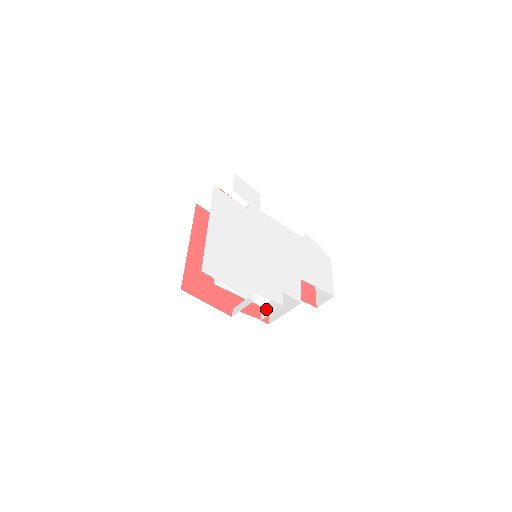
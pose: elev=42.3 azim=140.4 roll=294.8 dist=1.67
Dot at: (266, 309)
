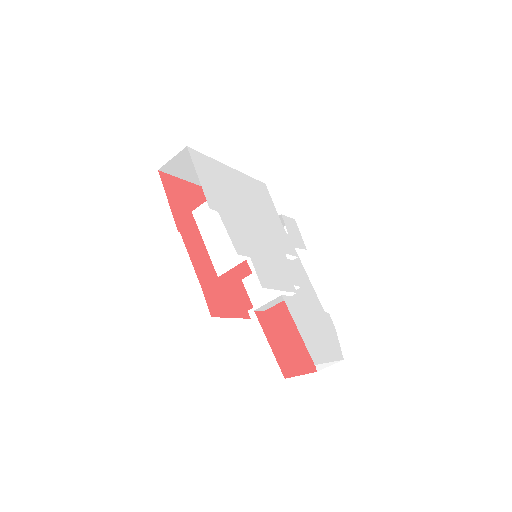
Dot at: occluded
